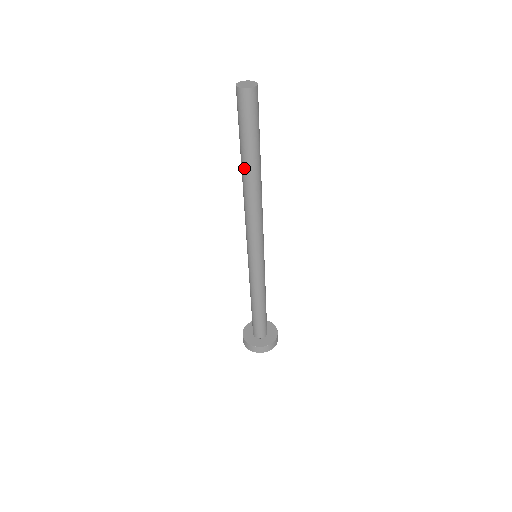
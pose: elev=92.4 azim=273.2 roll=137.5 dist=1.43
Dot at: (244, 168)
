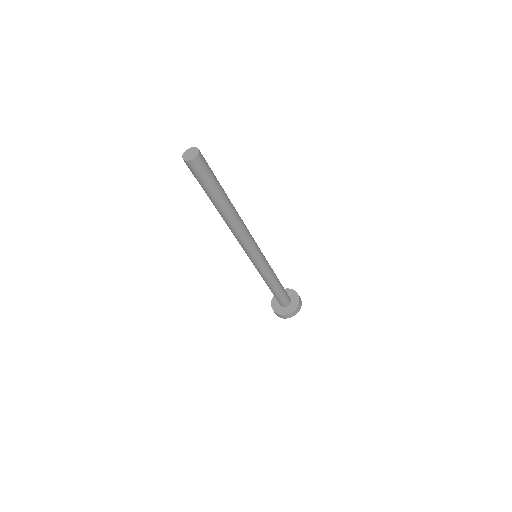
Dot at: (218, 208)
